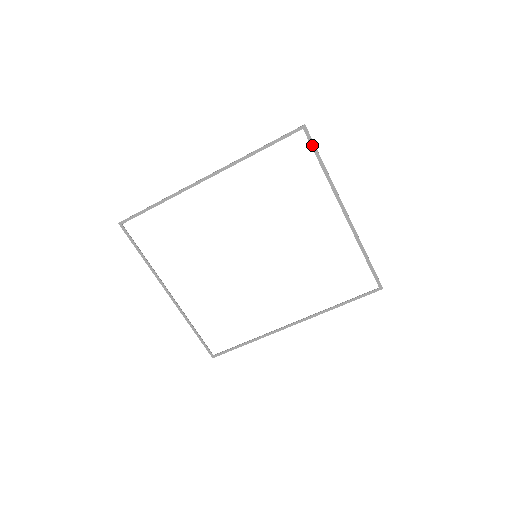
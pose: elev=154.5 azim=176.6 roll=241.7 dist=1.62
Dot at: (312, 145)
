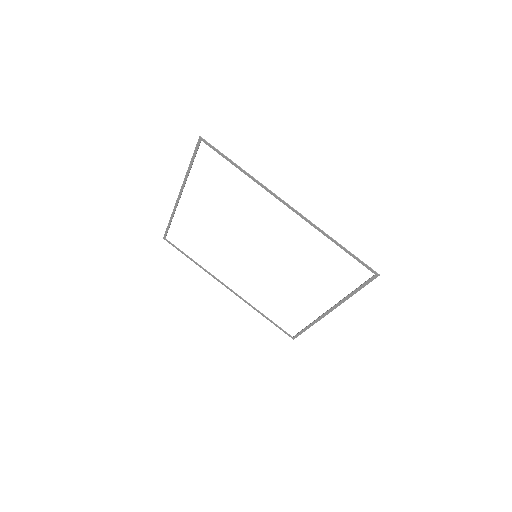
Dot at: (366, 283)
